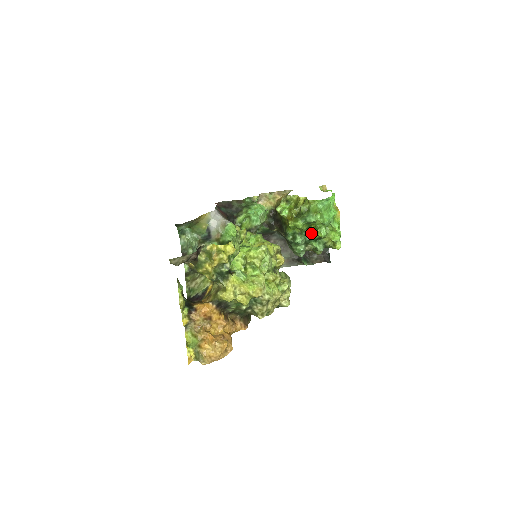
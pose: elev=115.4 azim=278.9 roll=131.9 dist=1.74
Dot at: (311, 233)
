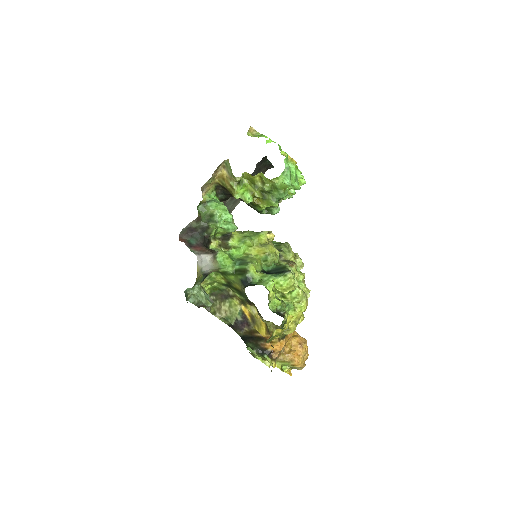
Dot at: occluded
